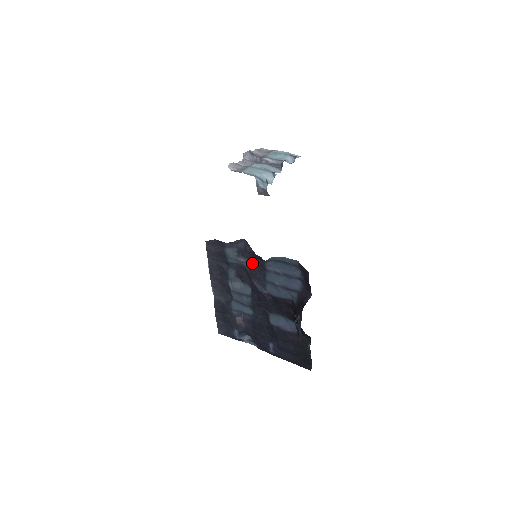
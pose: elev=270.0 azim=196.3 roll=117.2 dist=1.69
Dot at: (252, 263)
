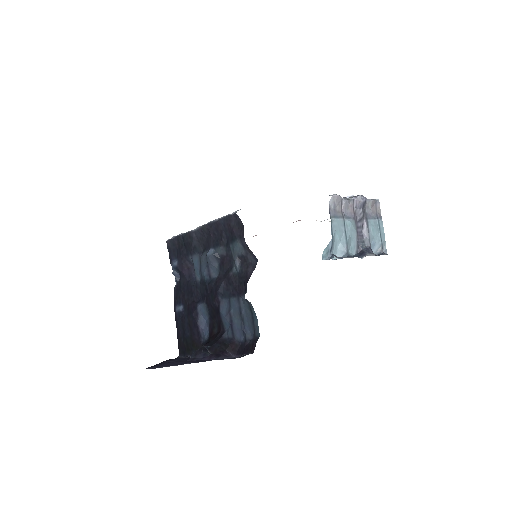
Dot at: (239, 277)
